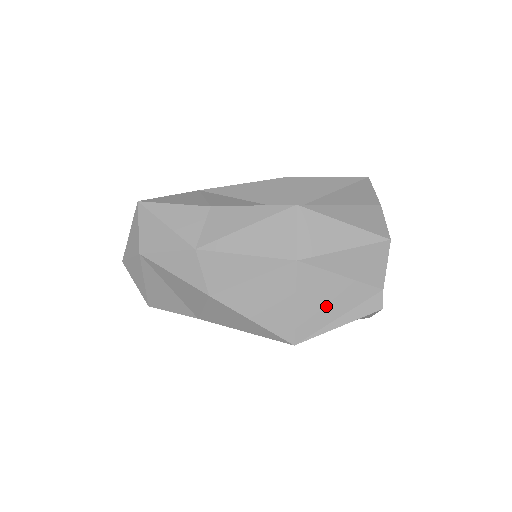
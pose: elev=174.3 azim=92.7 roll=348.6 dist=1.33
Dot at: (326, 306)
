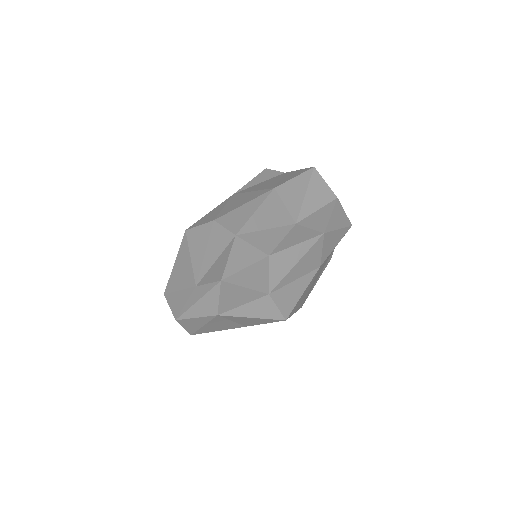
Dot at: (317, 277)
